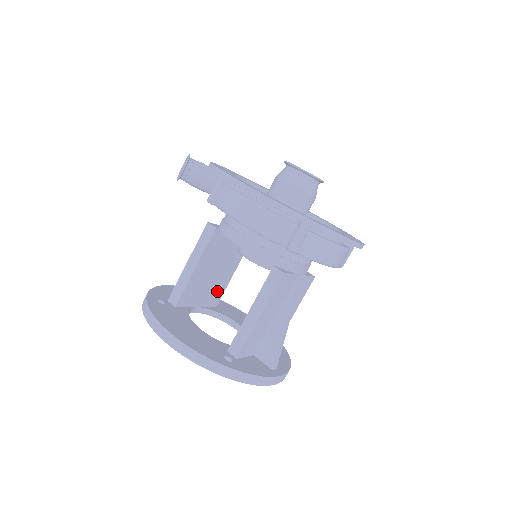
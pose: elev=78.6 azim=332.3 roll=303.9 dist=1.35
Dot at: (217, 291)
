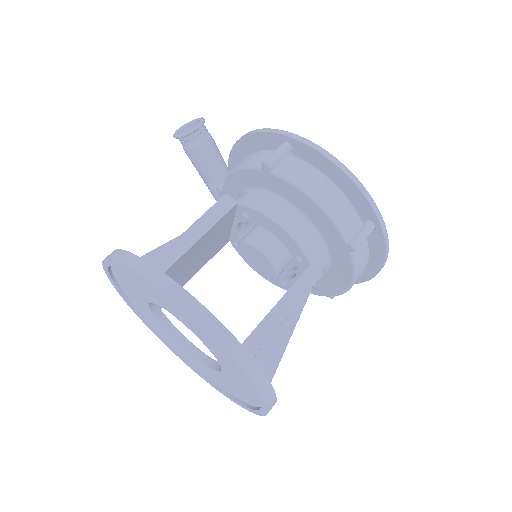
Dot at: occluded
